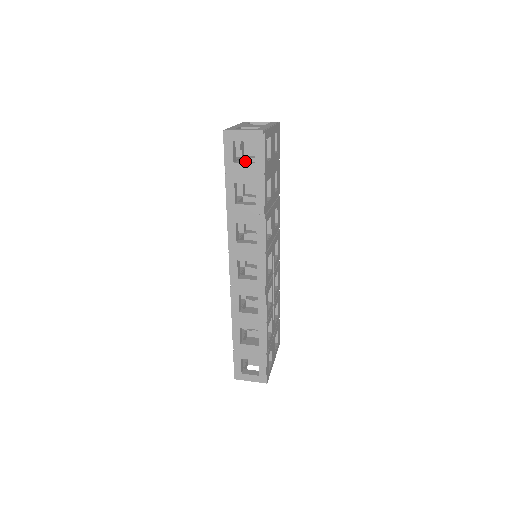
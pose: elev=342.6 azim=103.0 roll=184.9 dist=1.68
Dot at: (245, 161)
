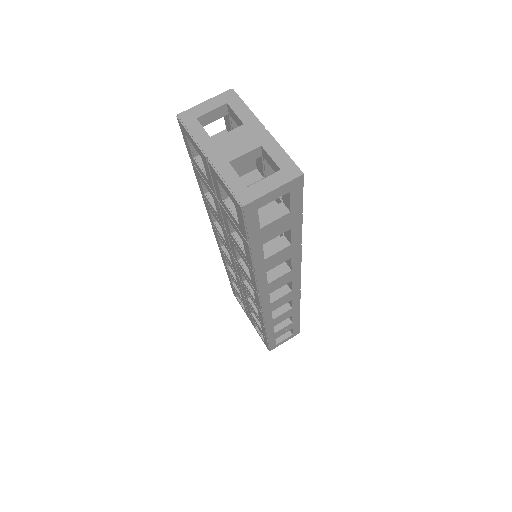
Dot at: (266, 211)
